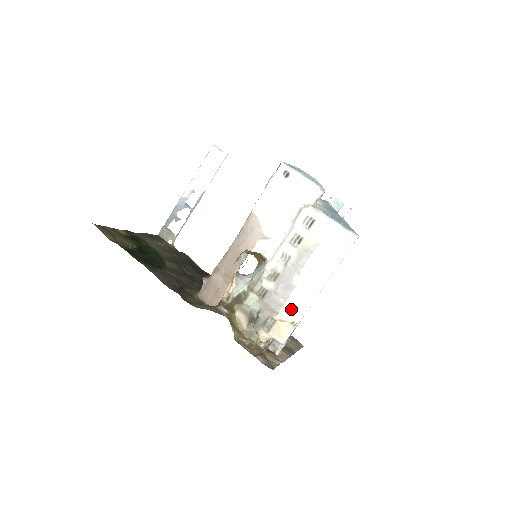
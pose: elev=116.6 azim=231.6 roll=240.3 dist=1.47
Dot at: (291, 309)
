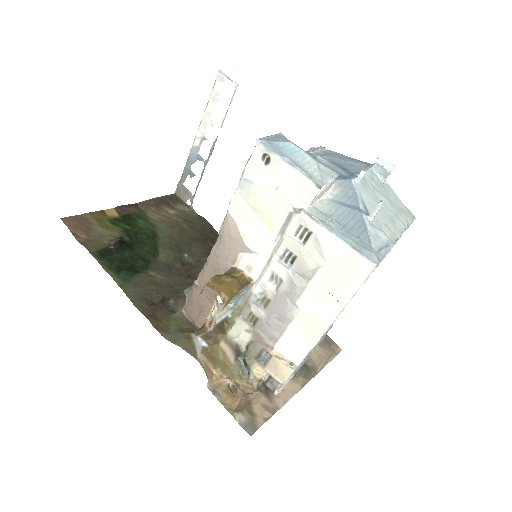
Dot at: (288, 346)
